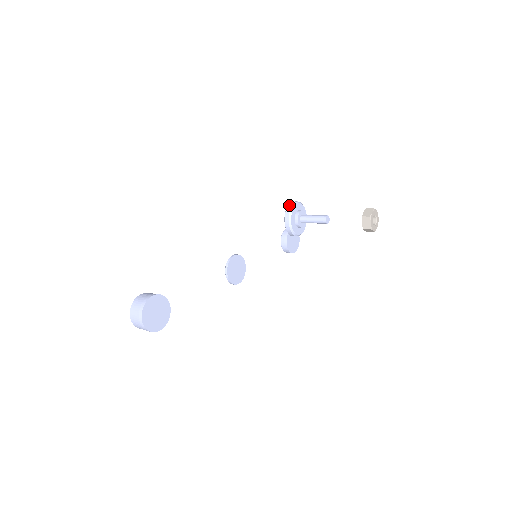
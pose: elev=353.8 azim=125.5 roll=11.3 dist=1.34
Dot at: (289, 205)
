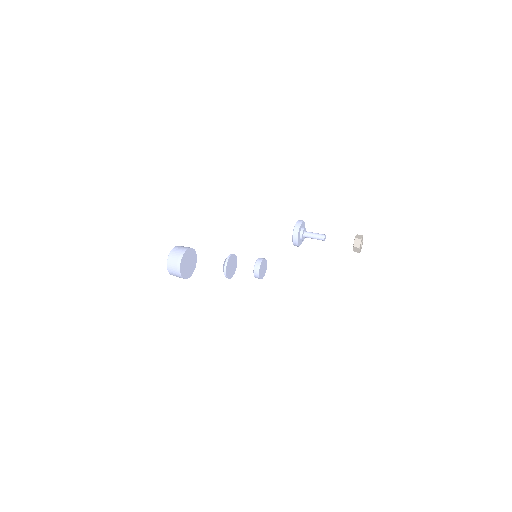
Dot at: (299, 220)
